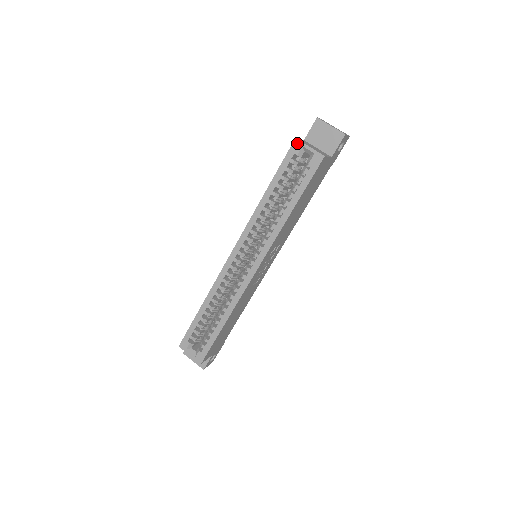
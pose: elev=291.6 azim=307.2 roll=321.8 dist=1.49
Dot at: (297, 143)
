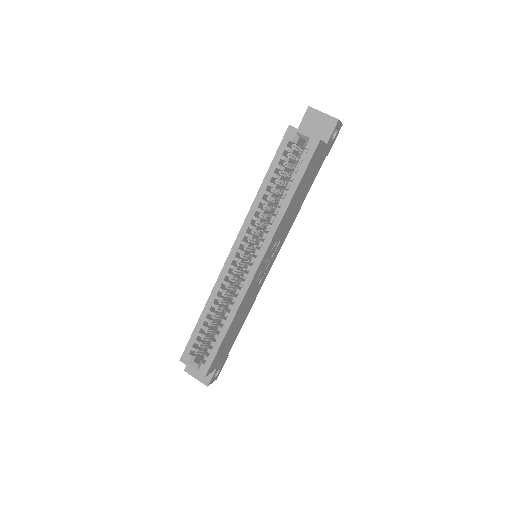
Dot at: (291, 129)
